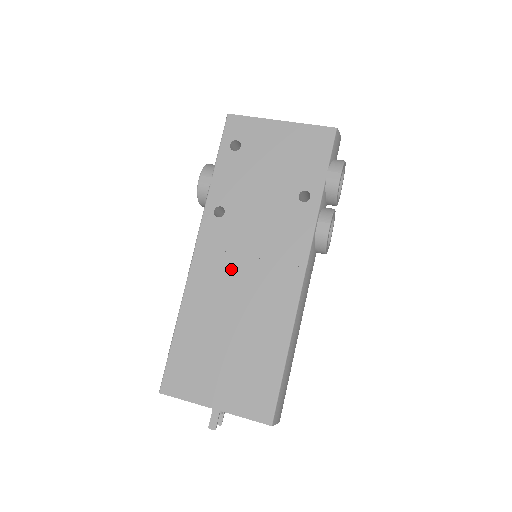
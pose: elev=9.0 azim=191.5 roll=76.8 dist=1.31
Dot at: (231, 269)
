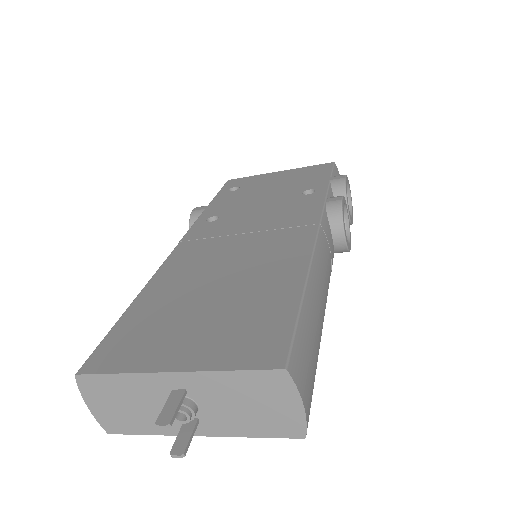
Dot at: (222, 245)
